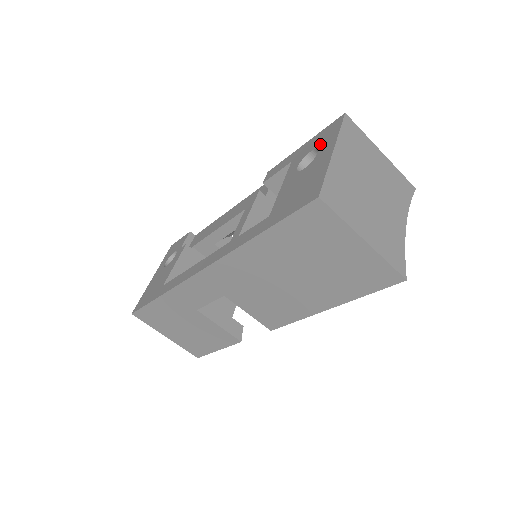
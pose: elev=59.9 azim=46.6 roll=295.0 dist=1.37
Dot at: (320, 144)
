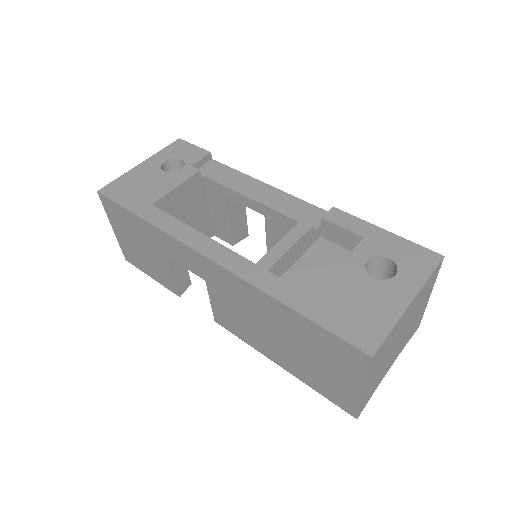
Dot at: (403, 265)
